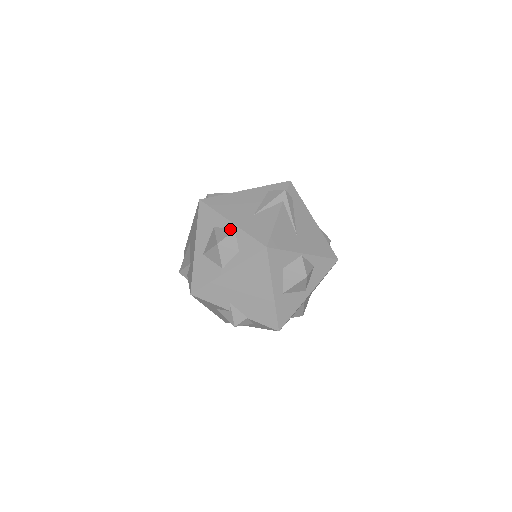
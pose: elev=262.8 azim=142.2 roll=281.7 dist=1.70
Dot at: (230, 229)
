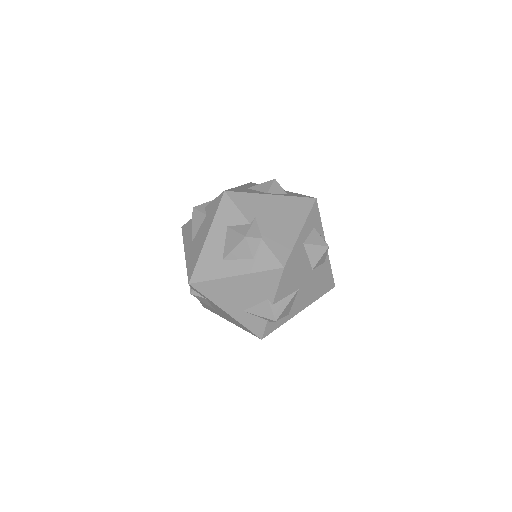
Dot at: occluded
